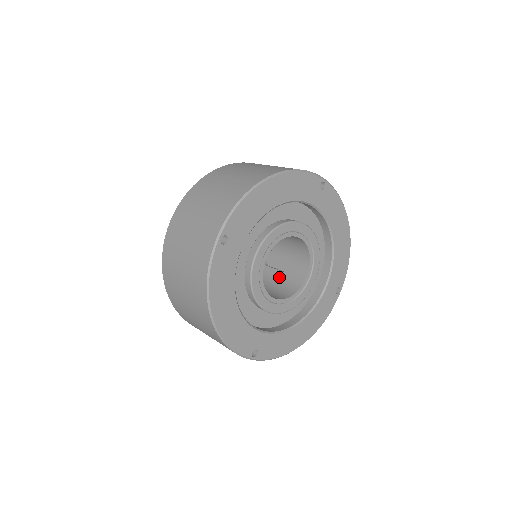
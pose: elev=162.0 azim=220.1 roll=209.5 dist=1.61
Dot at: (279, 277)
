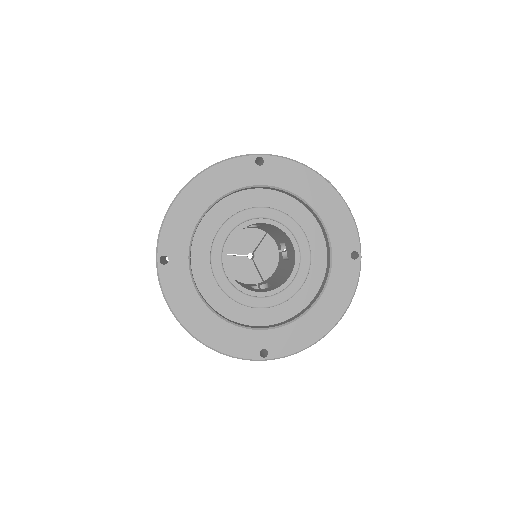
Dot at: (286, 267)
